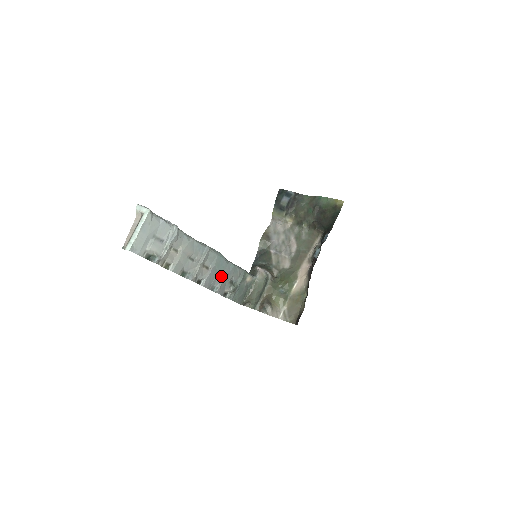
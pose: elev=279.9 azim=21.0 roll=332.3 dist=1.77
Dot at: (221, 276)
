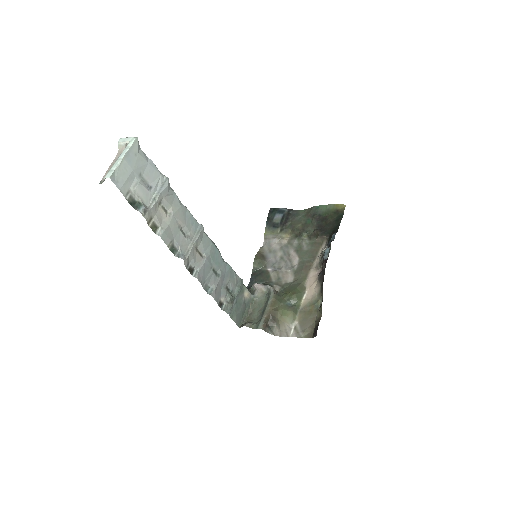
Dot at: (216, 275)
